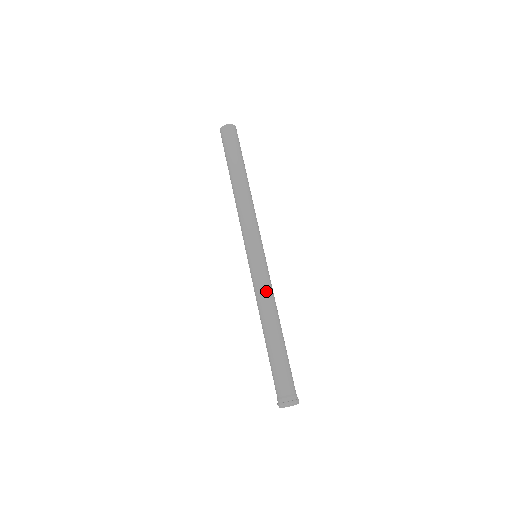
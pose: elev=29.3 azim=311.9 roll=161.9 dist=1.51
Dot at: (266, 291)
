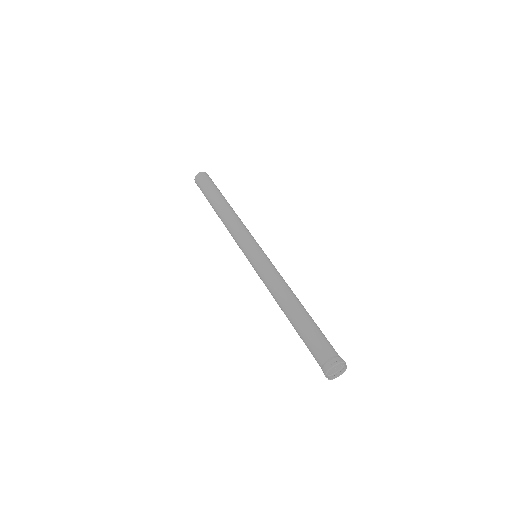
Dot at: (268, 280)
